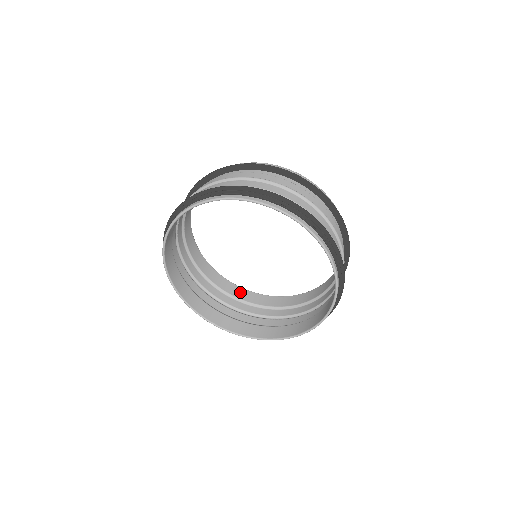
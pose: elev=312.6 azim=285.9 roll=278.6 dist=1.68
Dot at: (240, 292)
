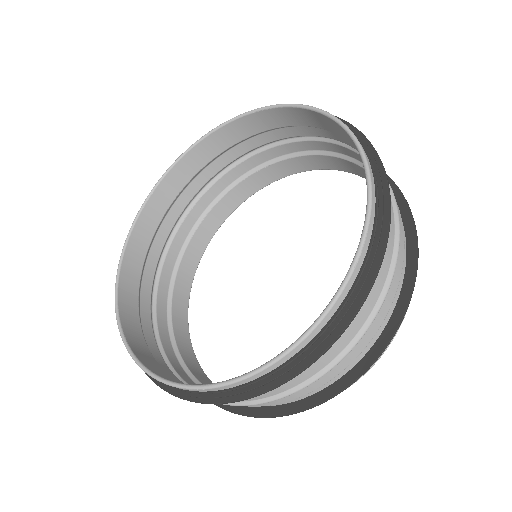
Dot at: (199, 372)
